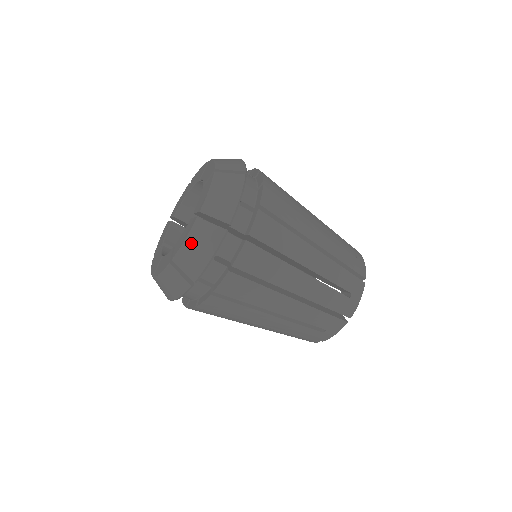
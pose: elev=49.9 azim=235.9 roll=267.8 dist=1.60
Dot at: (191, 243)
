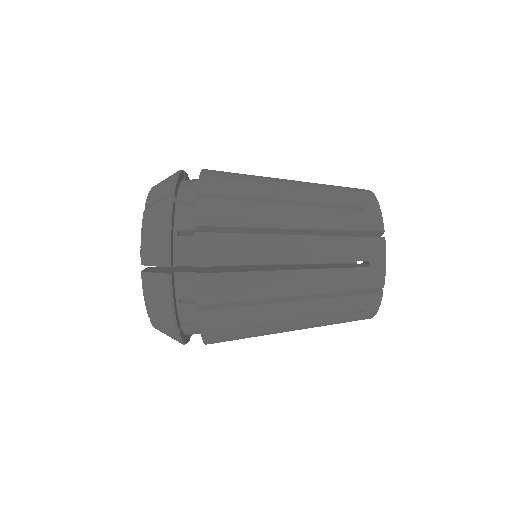
Dot at: (149, 299)
